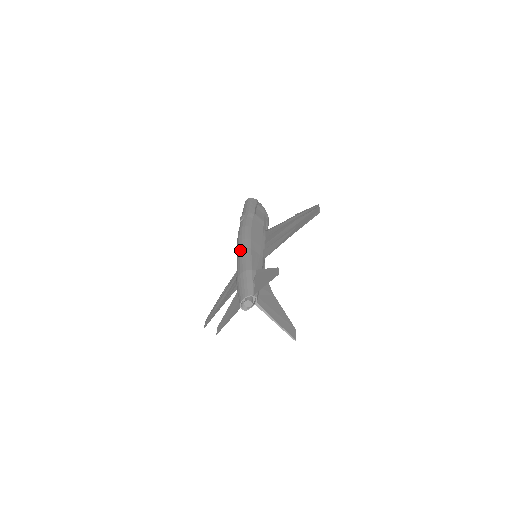
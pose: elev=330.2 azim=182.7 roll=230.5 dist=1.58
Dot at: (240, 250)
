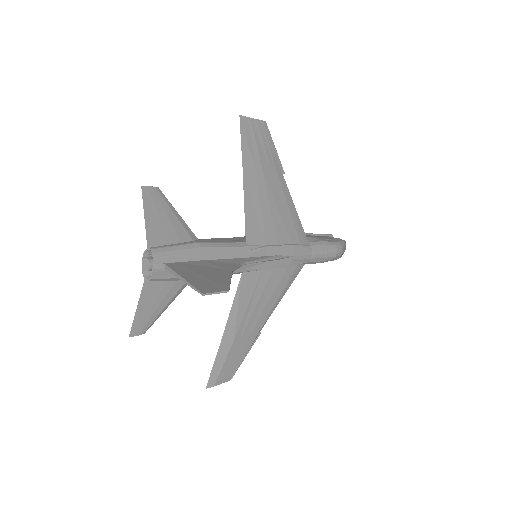
Dot at: occluded
